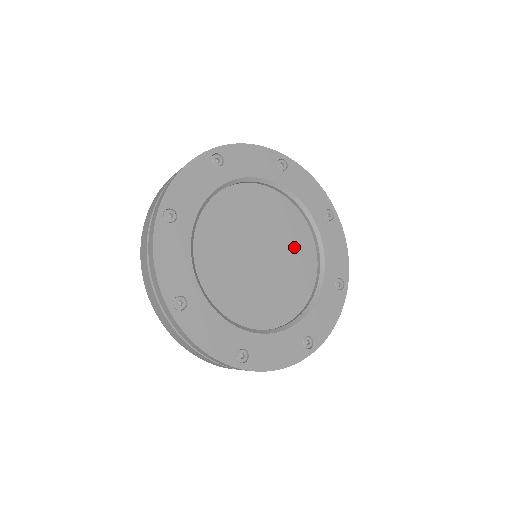
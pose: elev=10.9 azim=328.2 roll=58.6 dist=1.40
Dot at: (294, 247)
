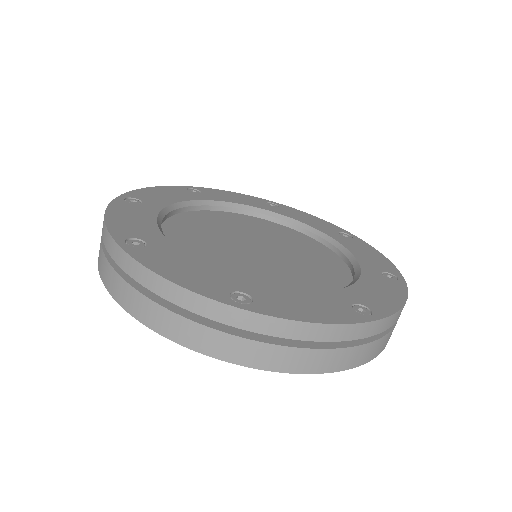
Dot at: (277, 235)
